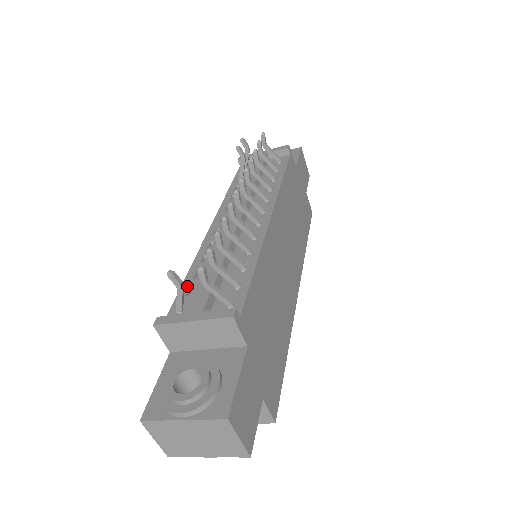
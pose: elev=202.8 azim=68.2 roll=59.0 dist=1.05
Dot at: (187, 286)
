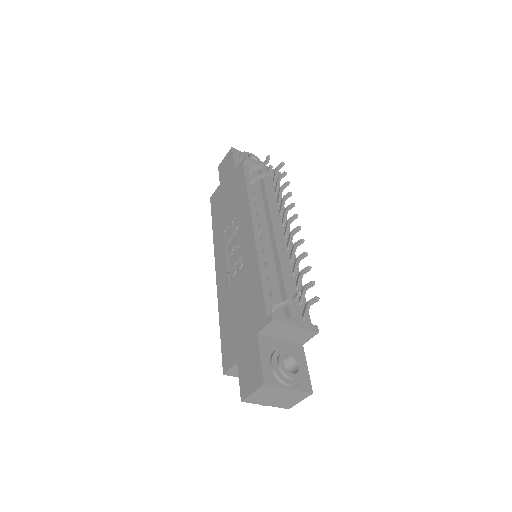
Dot at: (267, 286)
